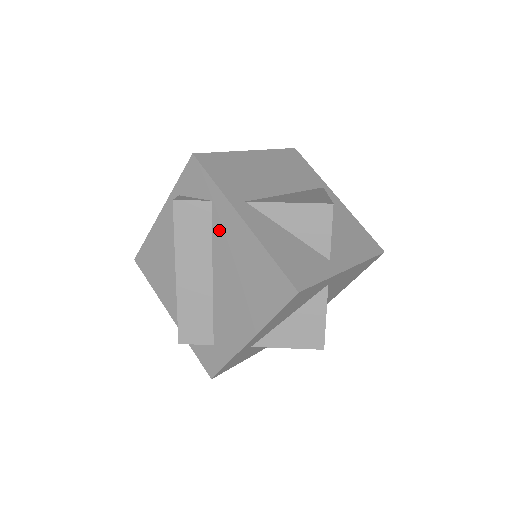
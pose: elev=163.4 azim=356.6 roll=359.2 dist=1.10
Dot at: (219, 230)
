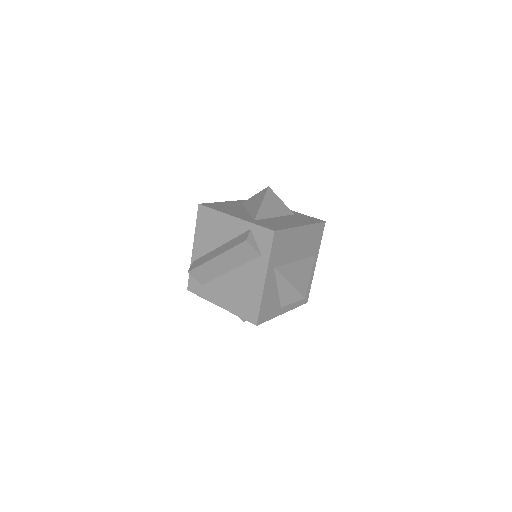
Dot at: (252, 267)
